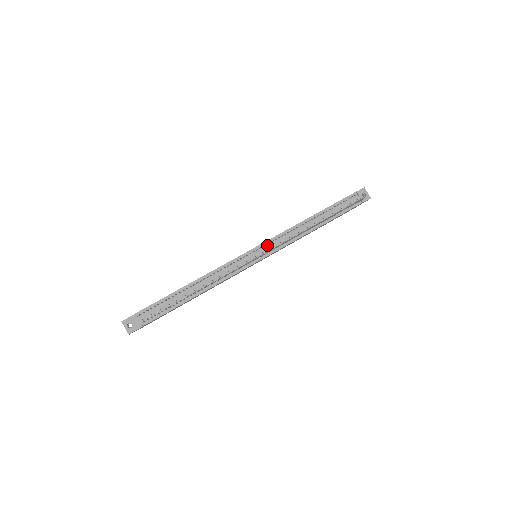
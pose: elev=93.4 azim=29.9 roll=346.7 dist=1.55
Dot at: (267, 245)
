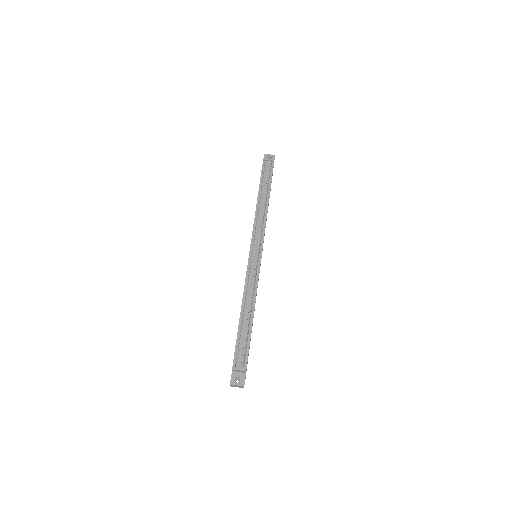
Dot at: (254, 242)
